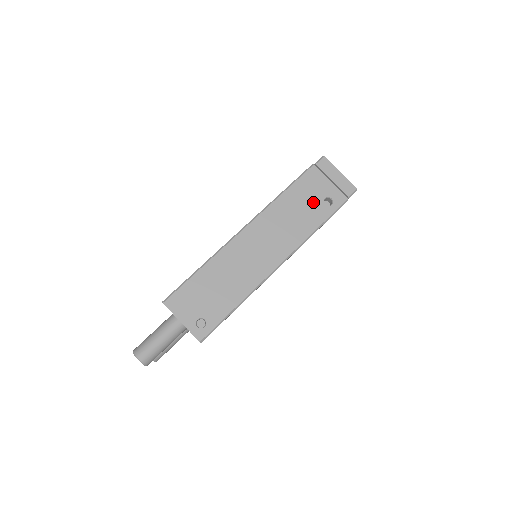
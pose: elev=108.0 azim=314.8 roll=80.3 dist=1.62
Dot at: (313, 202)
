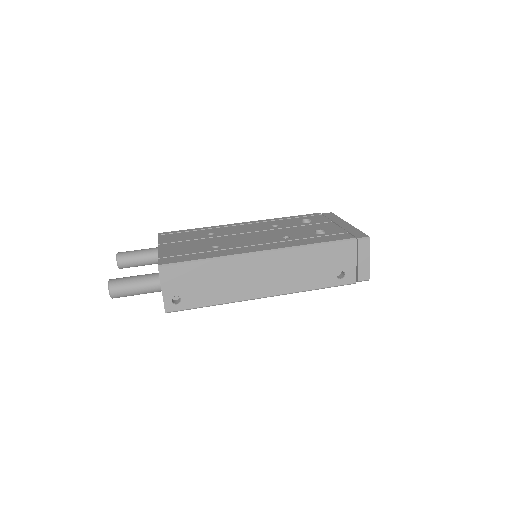
Dot at: (330, 268)
